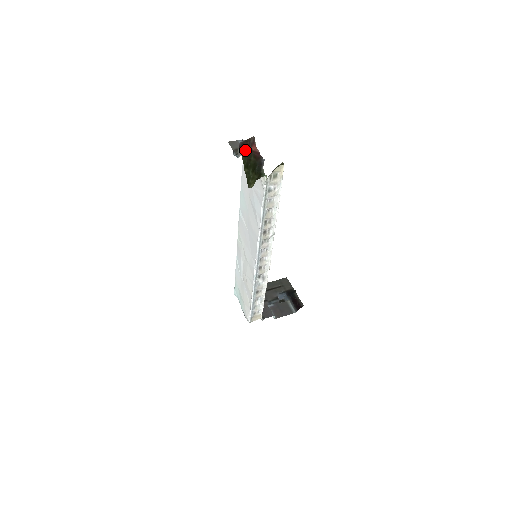
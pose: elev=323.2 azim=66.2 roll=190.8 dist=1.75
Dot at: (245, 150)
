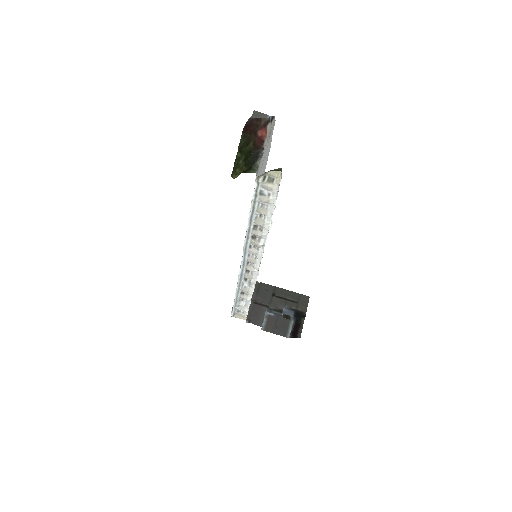
Dot at: (249, 130)
